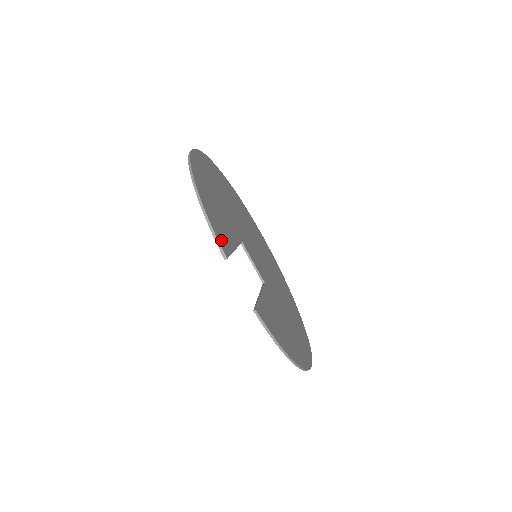
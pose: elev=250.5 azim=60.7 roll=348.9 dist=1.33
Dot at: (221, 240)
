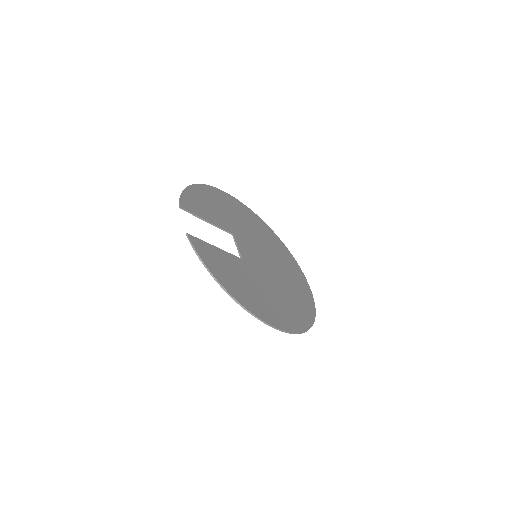
Dot at: (186, 204)
